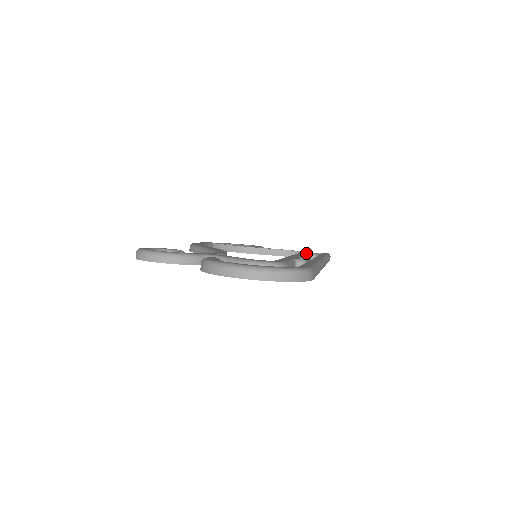
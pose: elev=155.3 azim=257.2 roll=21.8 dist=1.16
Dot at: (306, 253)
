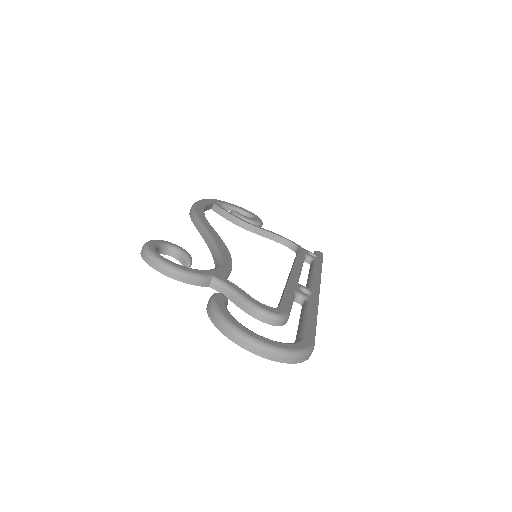
Dot at: (303, 256)
